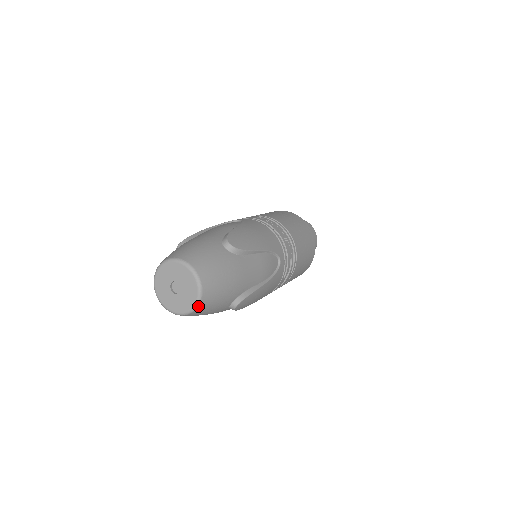
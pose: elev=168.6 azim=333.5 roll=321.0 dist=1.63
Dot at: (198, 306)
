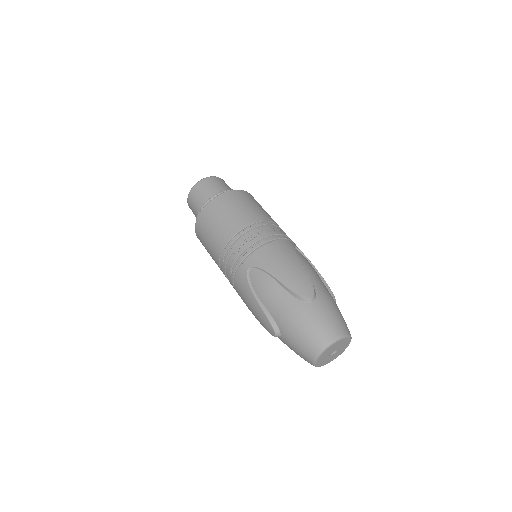
Dot at: occluded
